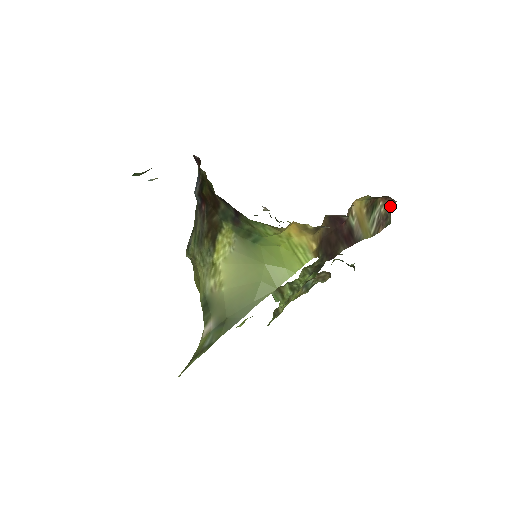
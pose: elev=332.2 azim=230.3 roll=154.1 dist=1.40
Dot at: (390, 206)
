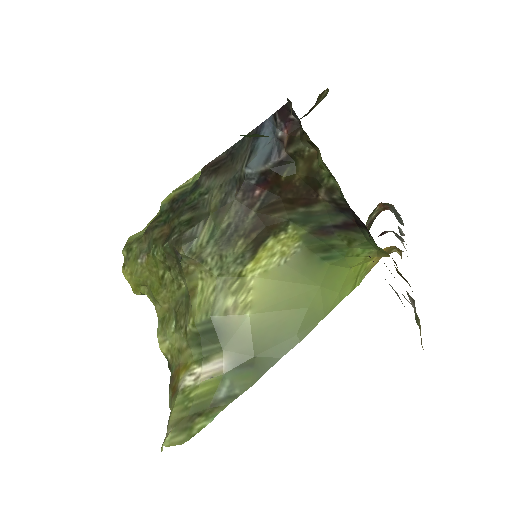
Dot at: (380, 212)
